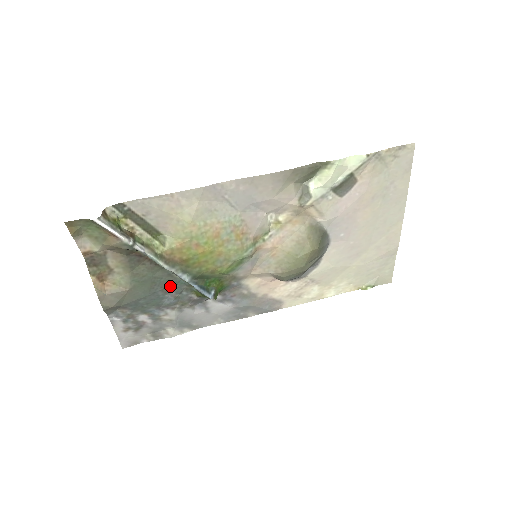
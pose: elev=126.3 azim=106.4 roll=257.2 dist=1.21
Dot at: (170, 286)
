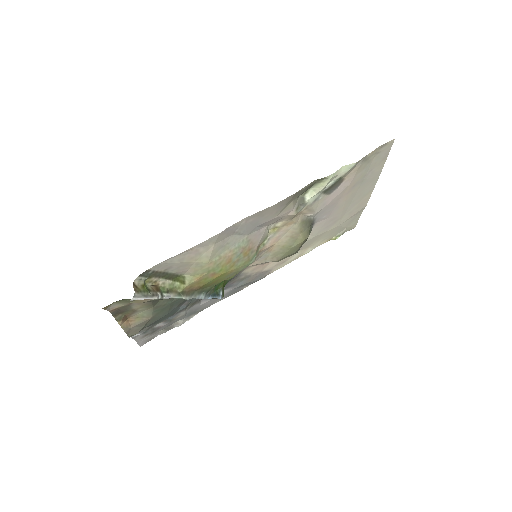
Dot at: (184, 300)
